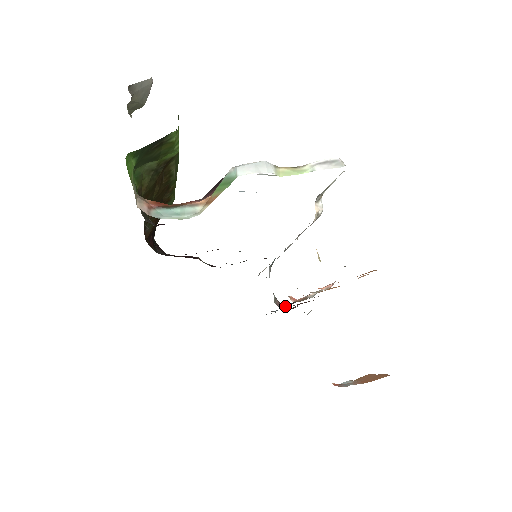
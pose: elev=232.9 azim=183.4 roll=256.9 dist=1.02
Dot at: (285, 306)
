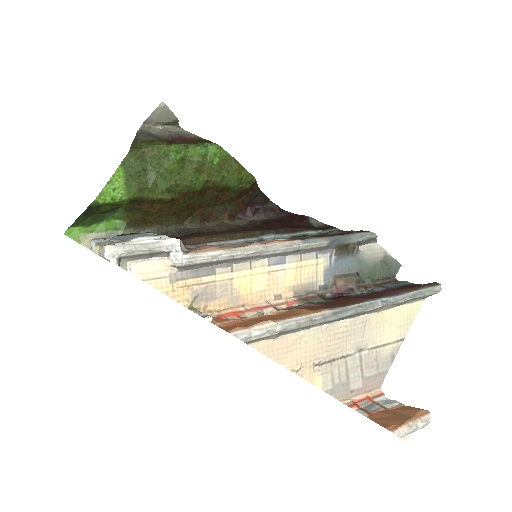
Dot at: occluded
